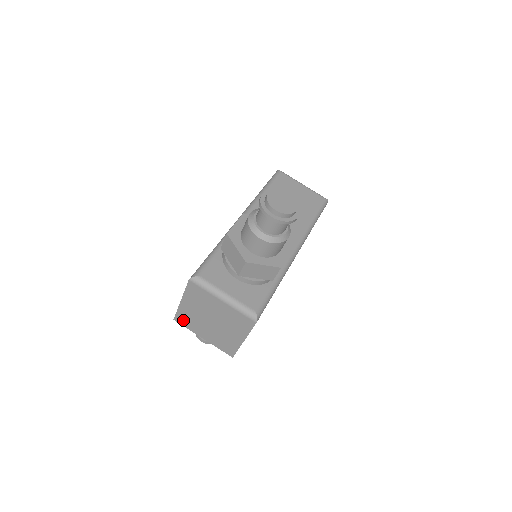
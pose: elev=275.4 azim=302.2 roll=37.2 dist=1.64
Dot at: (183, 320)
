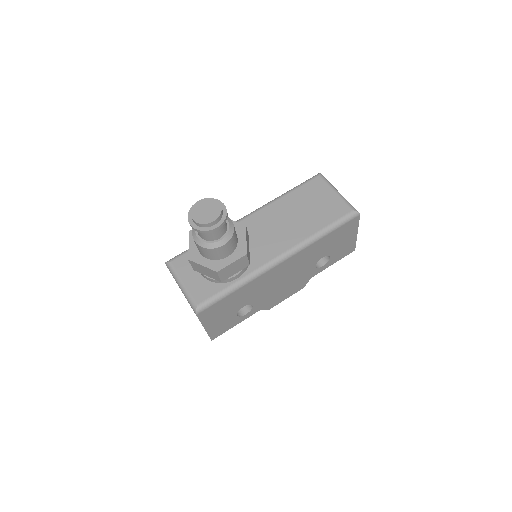
Dot at: occluded
